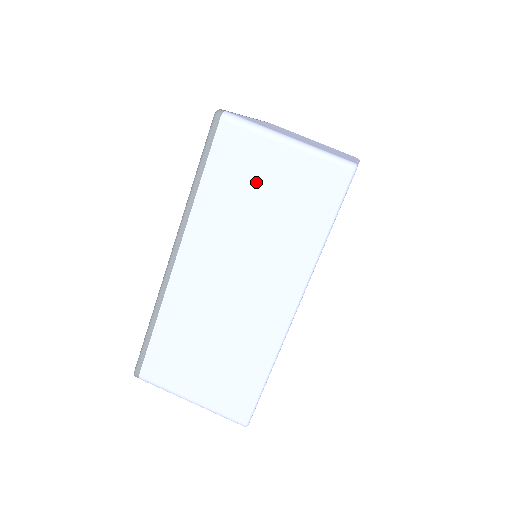
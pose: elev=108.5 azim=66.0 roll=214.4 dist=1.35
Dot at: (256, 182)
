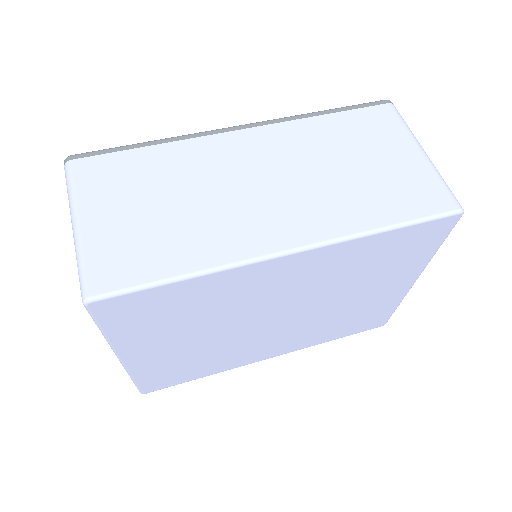
Dot at: (372, 149)
